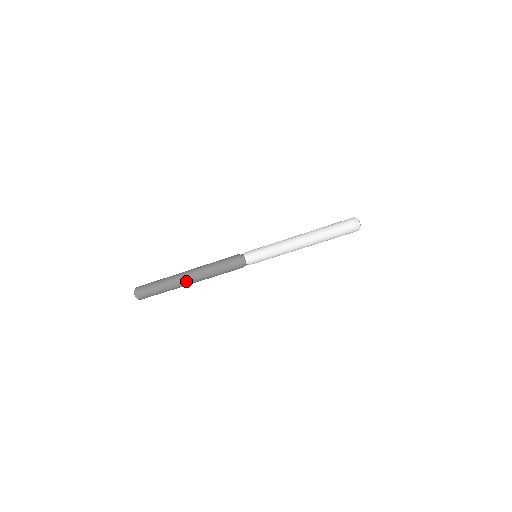
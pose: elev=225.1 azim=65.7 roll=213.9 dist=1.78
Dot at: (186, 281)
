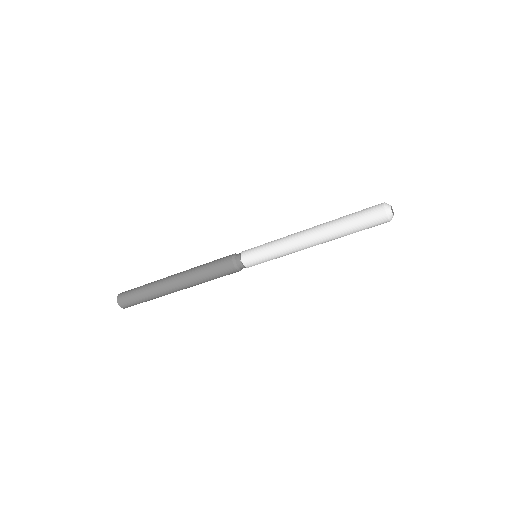
Dot at: (176, 290)
